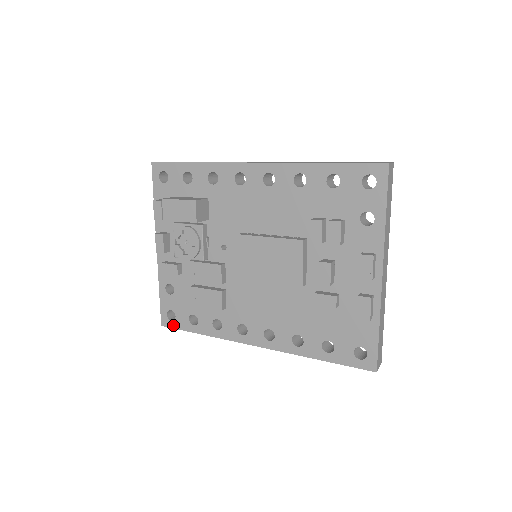
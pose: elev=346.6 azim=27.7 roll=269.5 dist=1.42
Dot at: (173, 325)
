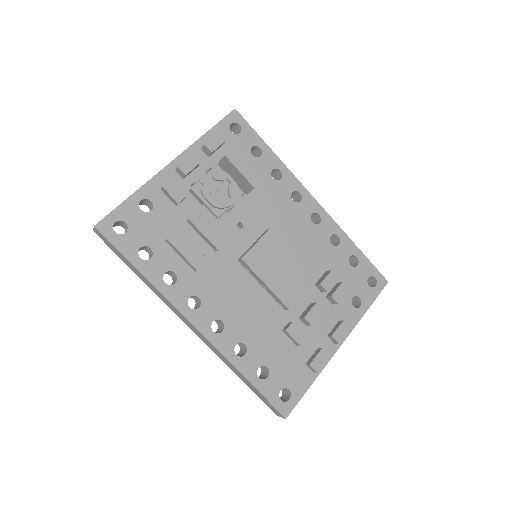
Dot at: (112, 238)
